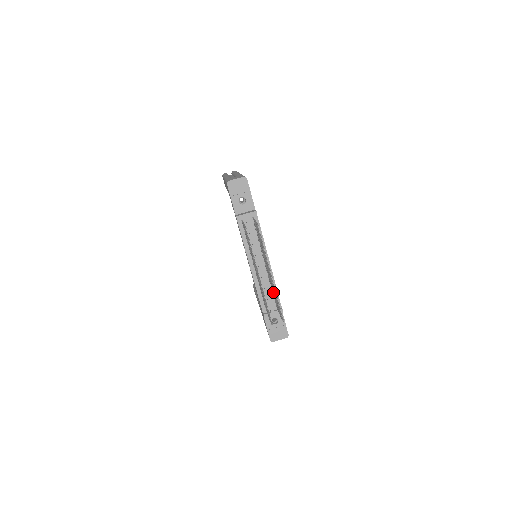
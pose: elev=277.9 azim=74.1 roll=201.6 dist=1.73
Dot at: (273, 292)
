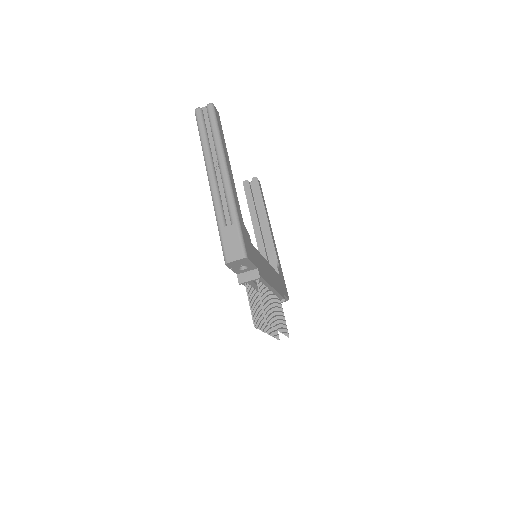
Dot at: occluded
